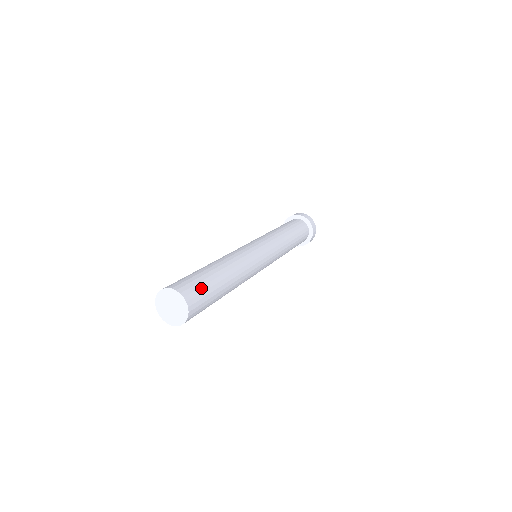
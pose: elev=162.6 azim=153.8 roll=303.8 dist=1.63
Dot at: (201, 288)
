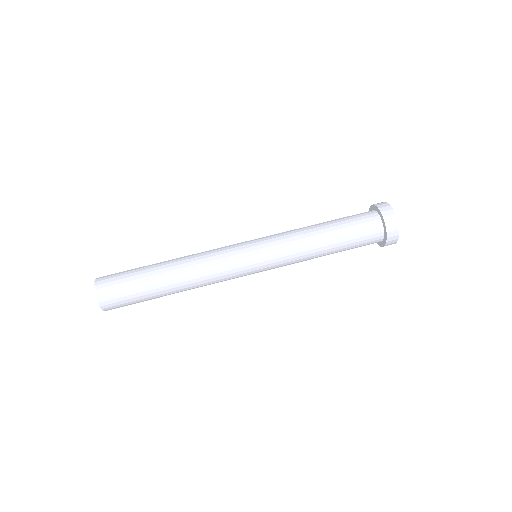
Dot at: (125, 297)
